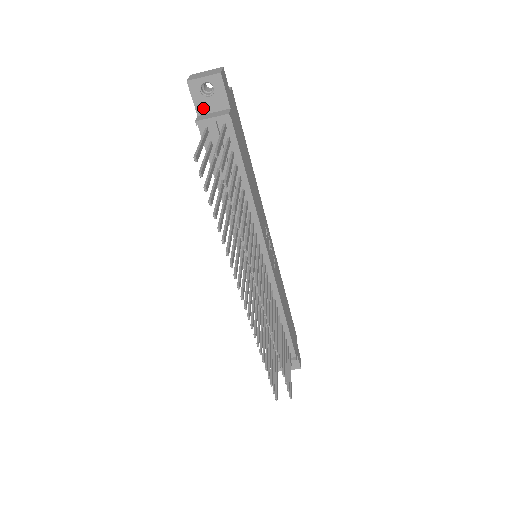
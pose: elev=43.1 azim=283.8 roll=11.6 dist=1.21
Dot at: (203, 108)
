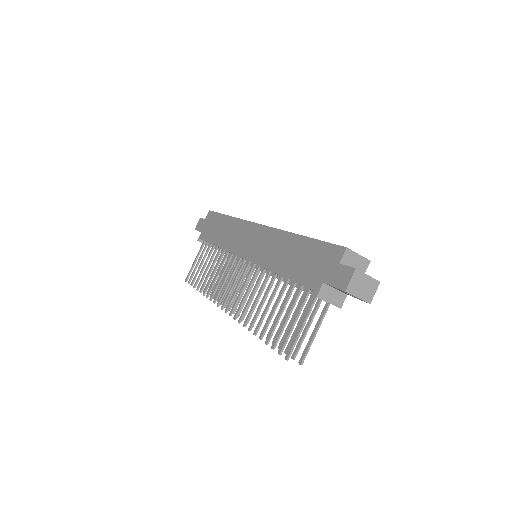
Dot at: (333, 287)
